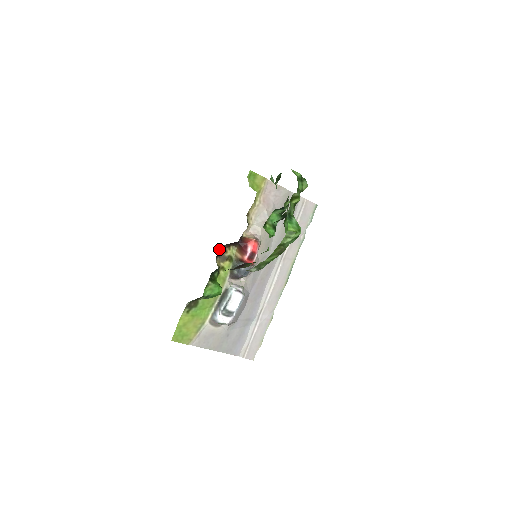
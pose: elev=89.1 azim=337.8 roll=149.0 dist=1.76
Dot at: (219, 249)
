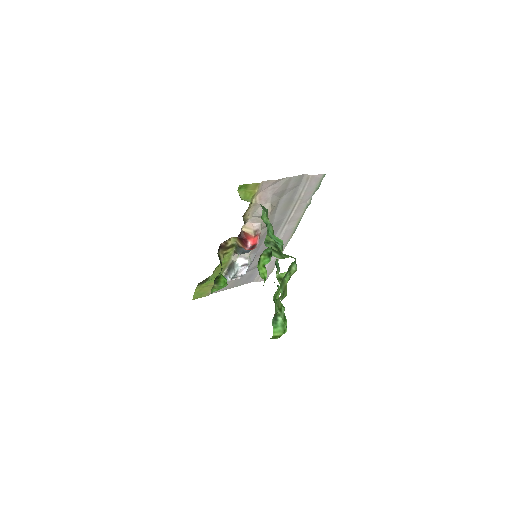
Dot at: occluded
